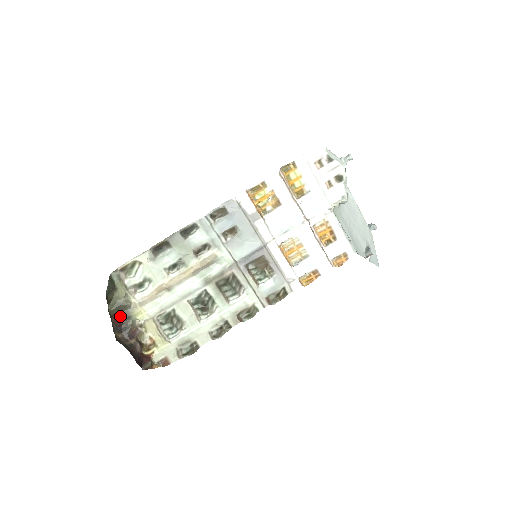
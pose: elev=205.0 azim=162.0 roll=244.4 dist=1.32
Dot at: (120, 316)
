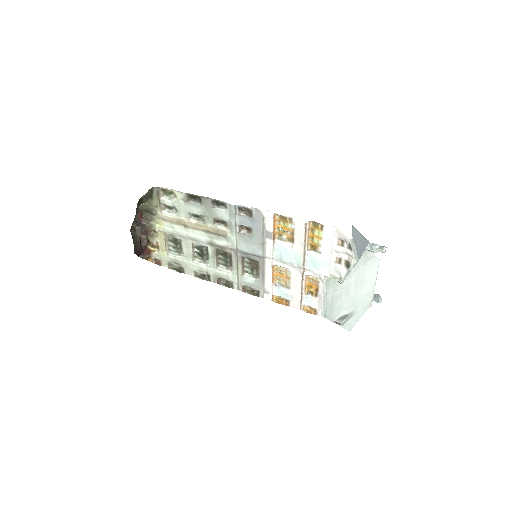
Dot at: (146, 215)
